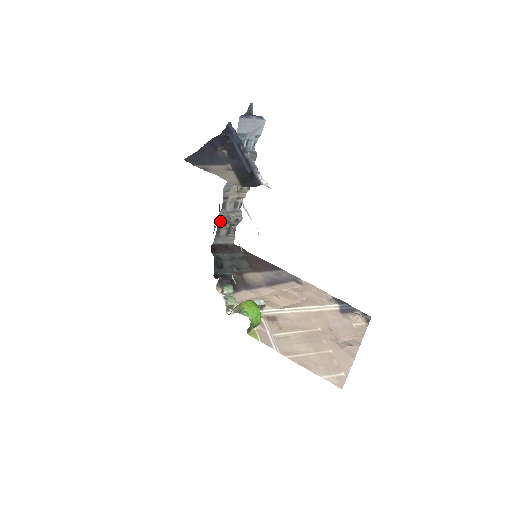
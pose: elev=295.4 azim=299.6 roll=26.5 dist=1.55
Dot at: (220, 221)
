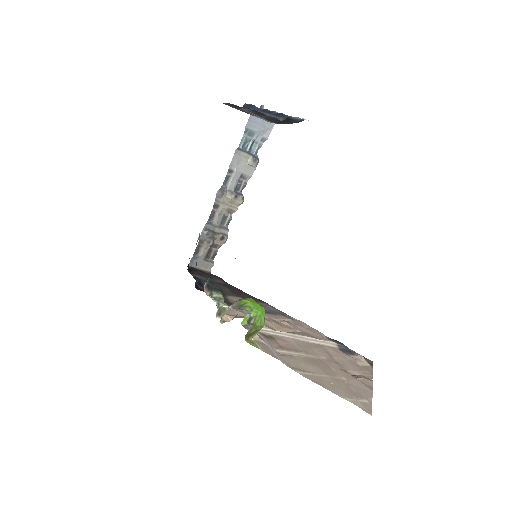
Dot at: (204, 234)
